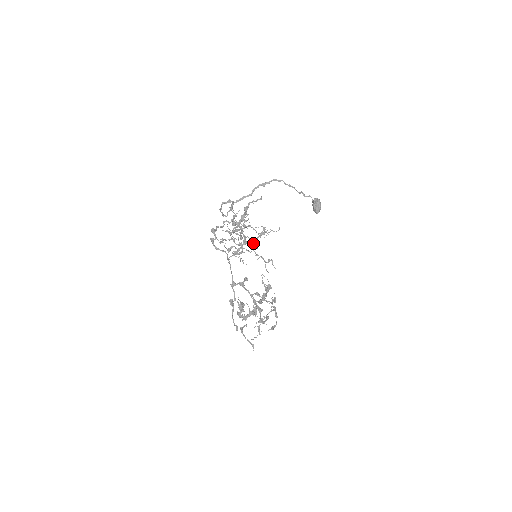
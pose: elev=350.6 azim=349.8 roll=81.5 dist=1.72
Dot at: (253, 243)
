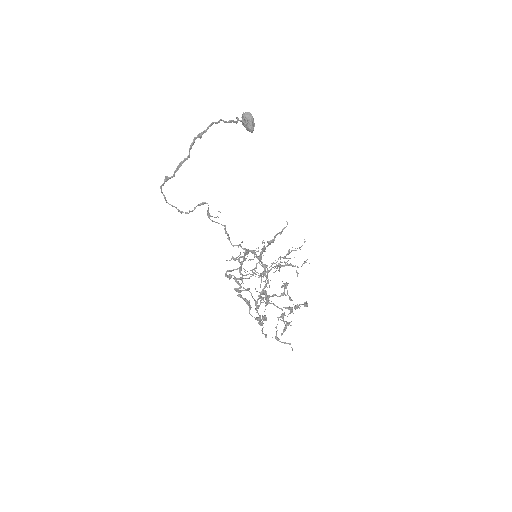
Dot at: (274, 263)
